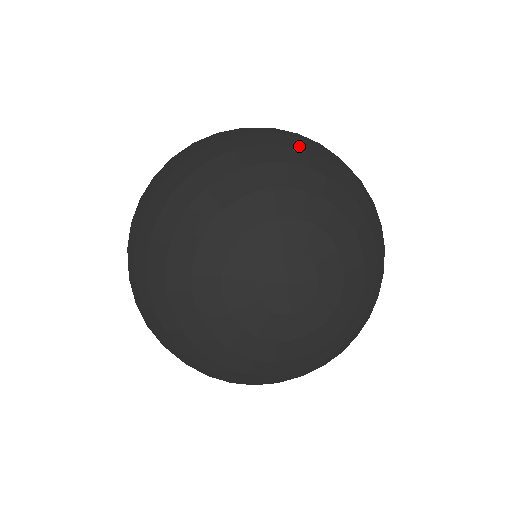
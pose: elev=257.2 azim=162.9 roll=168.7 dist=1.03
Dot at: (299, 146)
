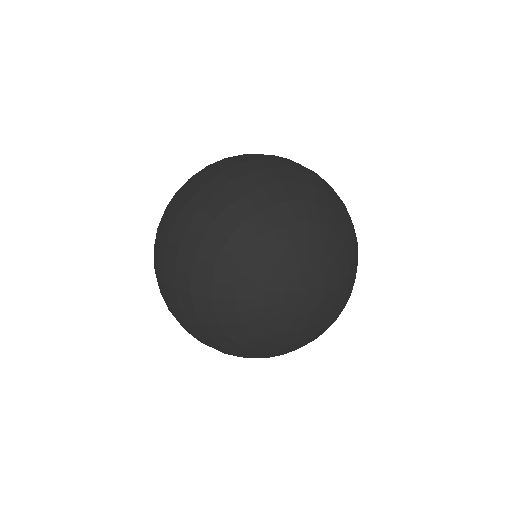
Dot at: (291, 179)
